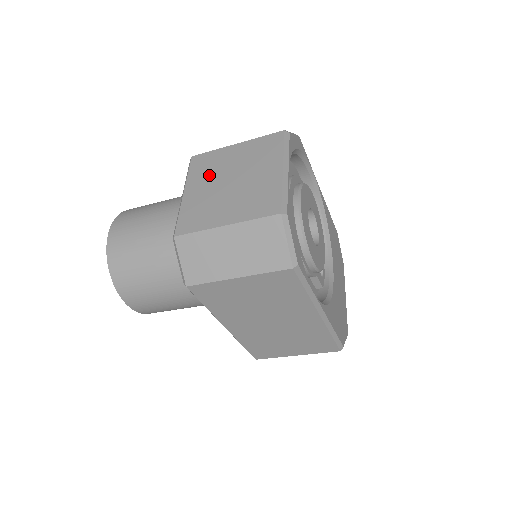
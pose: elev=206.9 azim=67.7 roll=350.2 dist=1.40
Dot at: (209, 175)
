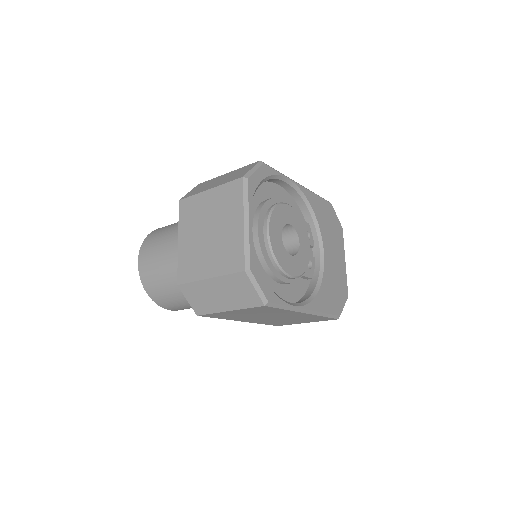
Dot at: (193, 224)
